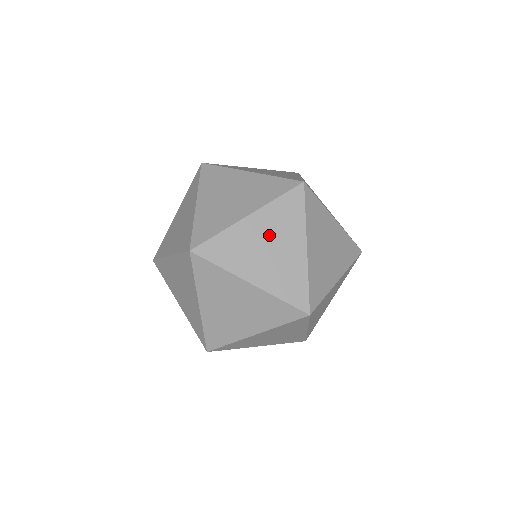
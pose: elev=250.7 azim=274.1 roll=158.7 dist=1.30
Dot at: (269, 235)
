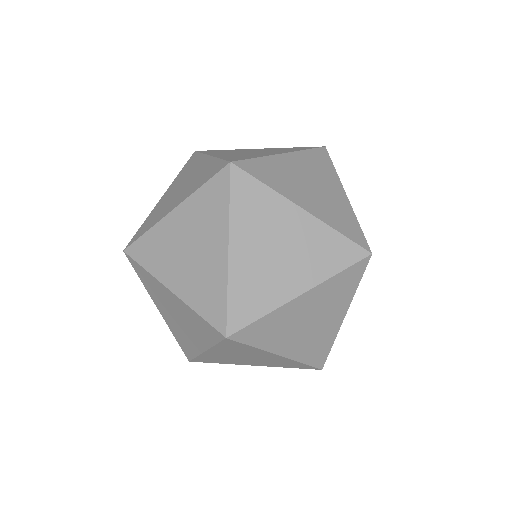
Dot at: (264, 241)
